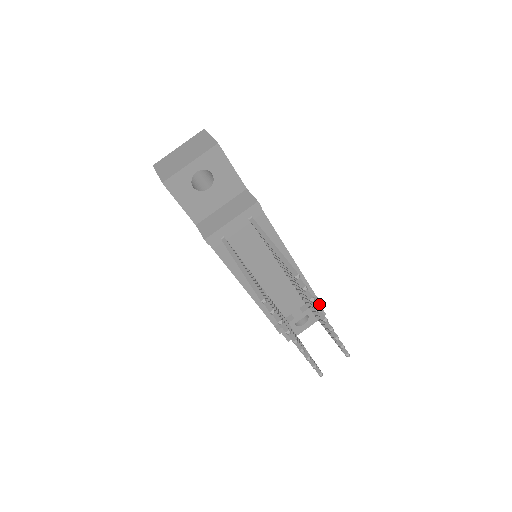
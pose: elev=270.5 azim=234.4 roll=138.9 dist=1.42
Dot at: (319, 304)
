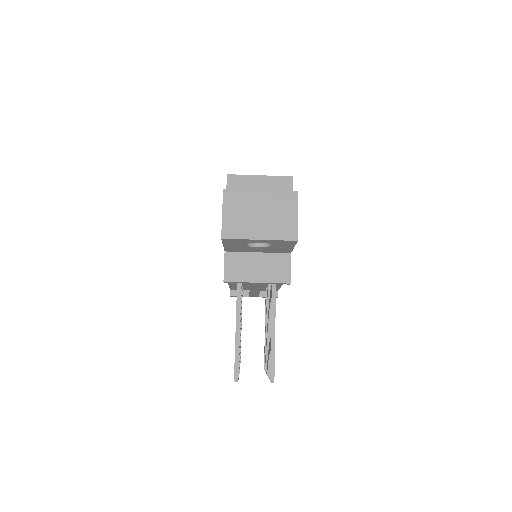
Dot at: occluded
